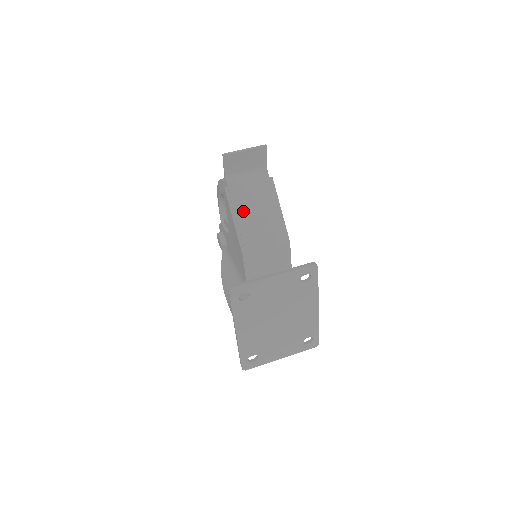
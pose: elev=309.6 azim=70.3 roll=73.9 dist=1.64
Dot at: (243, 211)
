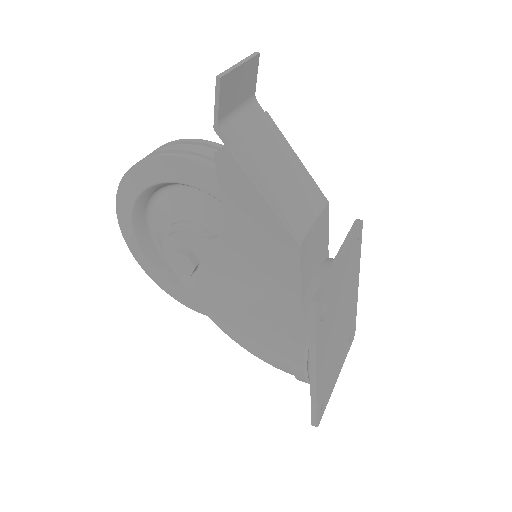
Dot at: (266, 176)
